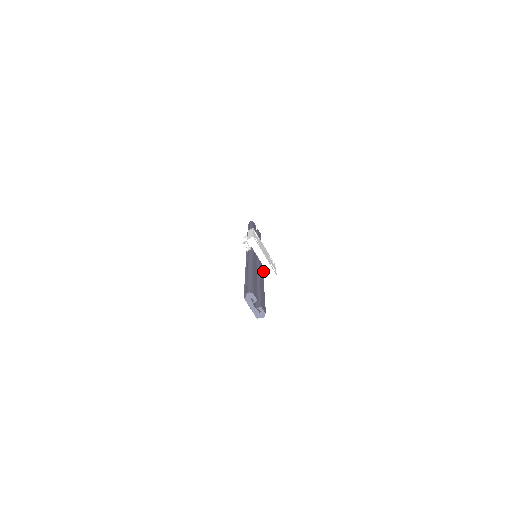
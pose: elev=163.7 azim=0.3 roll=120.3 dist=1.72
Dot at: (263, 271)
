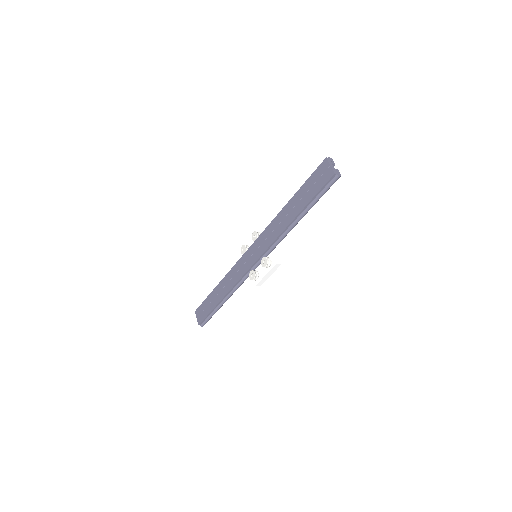
Dot at: (268, 257)
